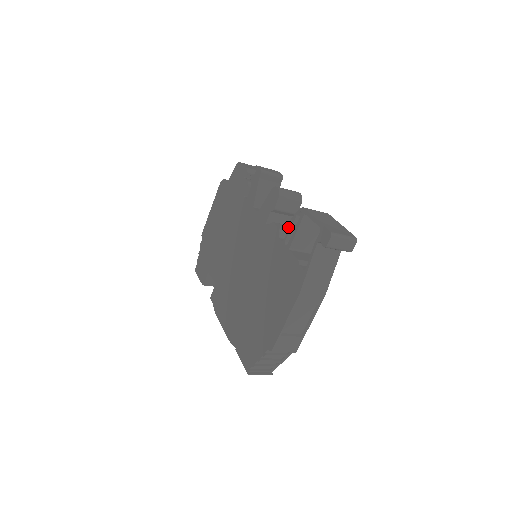
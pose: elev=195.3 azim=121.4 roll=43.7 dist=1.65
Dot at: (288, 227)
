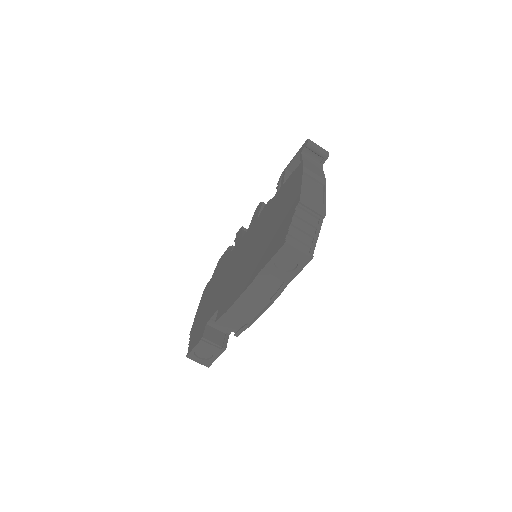
Dot at: (277, 187)
